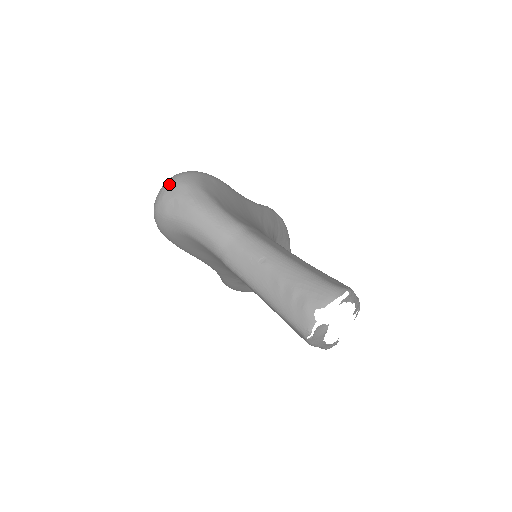
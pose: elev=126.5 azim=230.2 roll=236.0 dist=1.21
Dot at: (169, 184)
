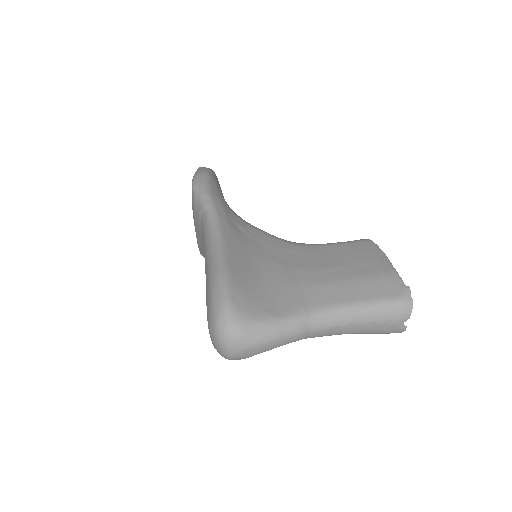
Dot at: (230, 345)
